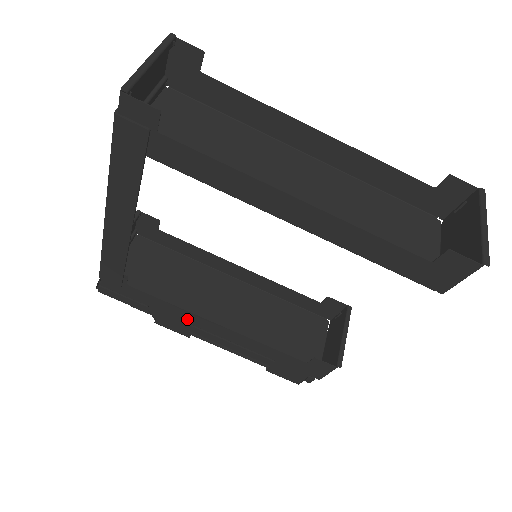
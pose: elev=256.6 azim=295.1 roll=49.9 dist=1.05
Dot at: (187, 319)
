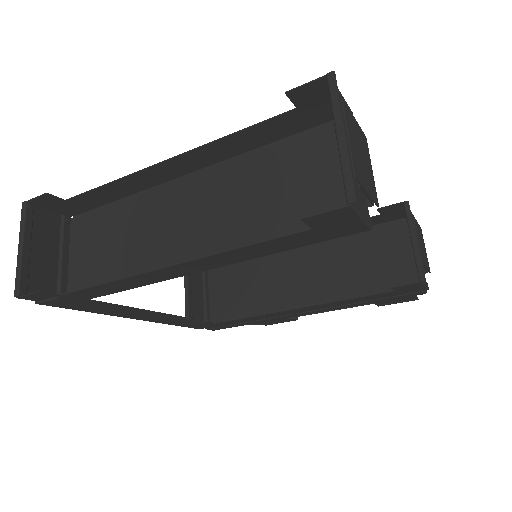
Dot at: (276, 316)
